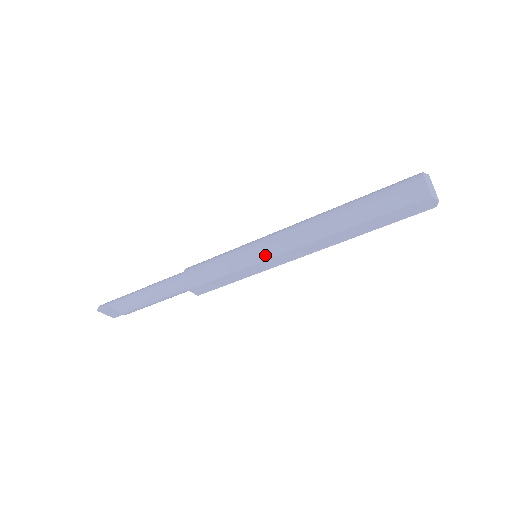
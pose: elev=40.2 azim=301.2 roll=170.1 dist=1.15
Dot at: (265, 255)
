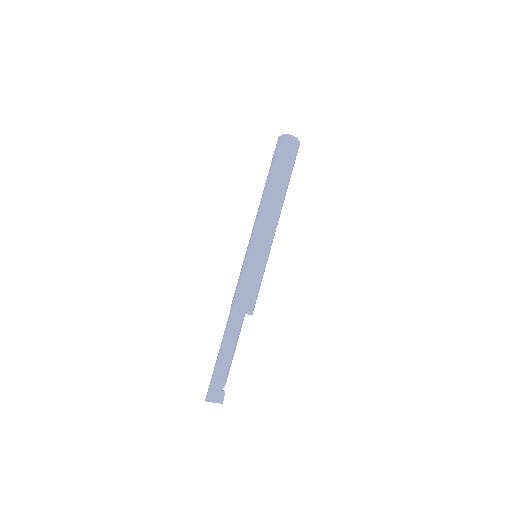
Dot at: (257, 244)
